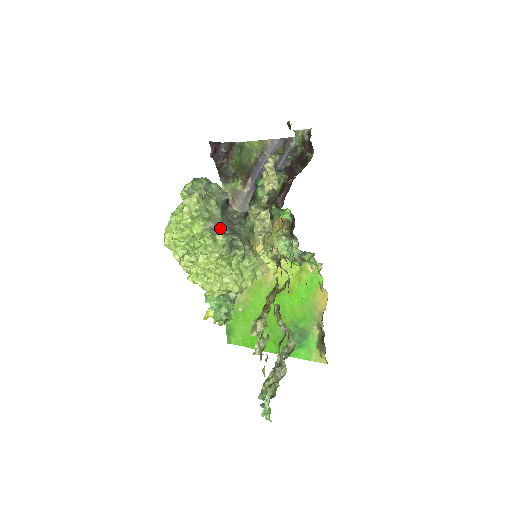
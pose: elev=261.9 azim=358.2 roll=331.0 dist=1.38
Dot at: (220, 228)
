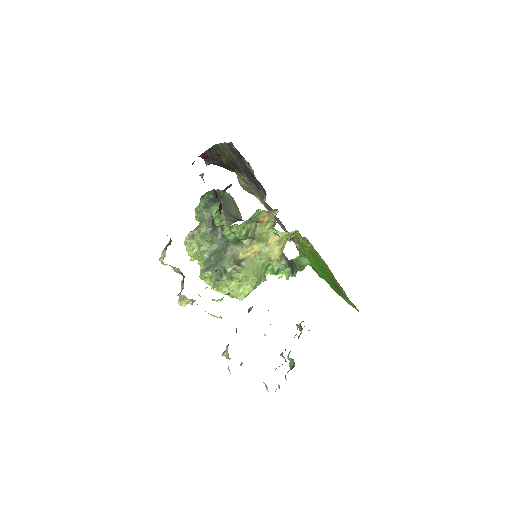
Dot at: (210, 259)
